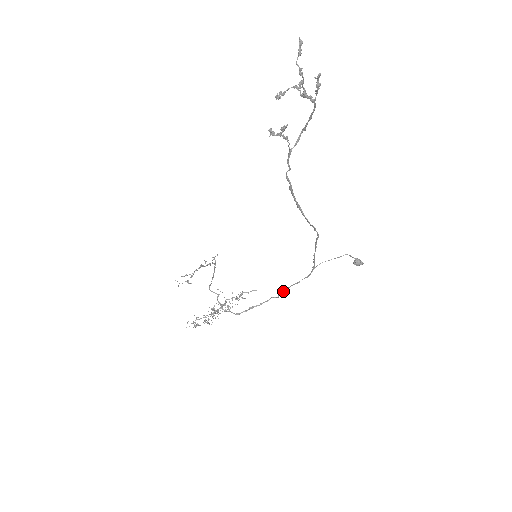
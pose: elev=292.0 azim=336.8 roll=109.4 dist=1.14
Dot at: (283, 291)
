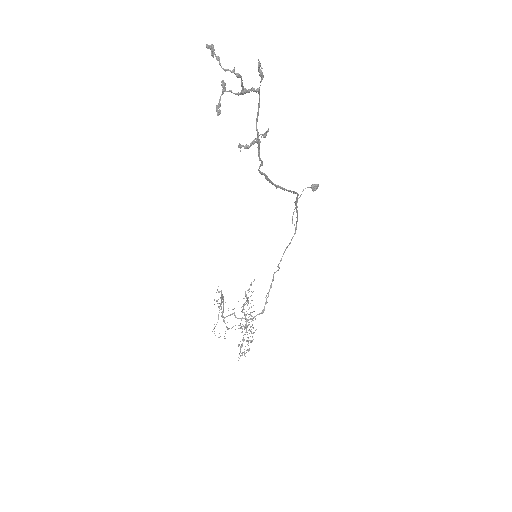
Dot at: occluded
